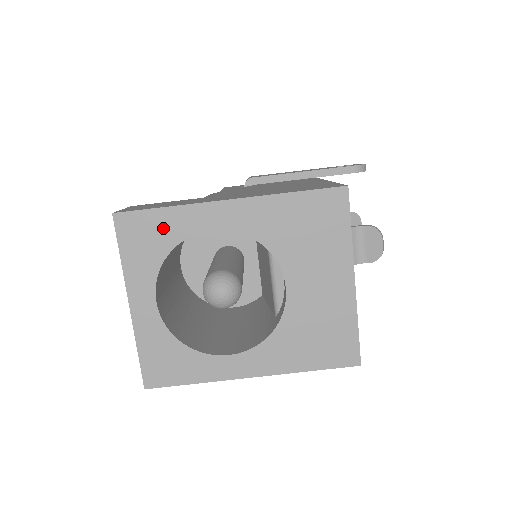
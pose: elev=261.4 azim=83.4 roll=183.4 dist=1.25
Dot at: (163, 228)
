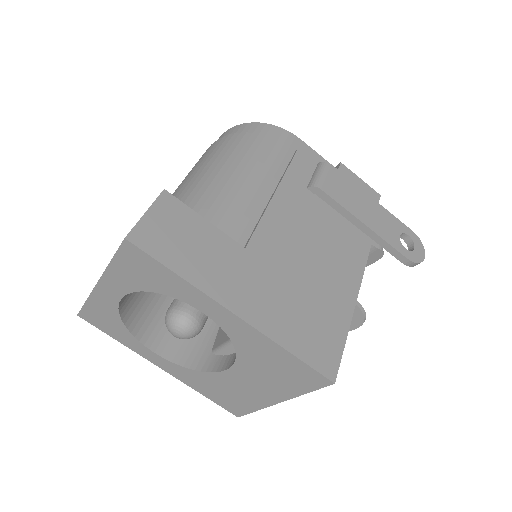
Dot at: (163, 280)
